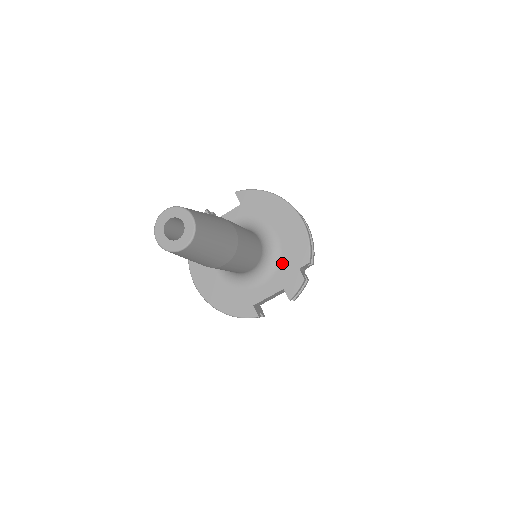
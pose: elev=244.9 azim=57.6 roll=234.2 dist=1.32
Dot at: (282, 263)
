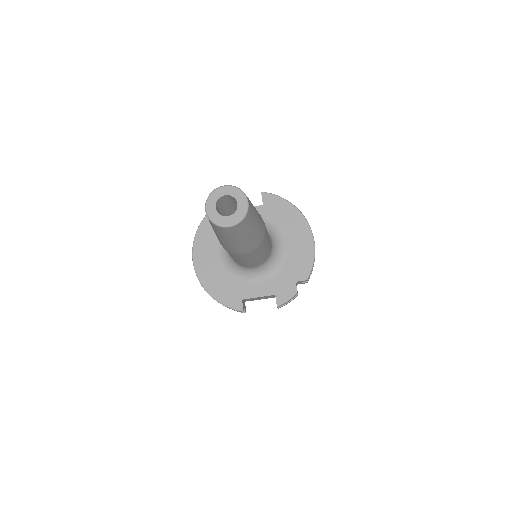
Dot at: (282, 271)
